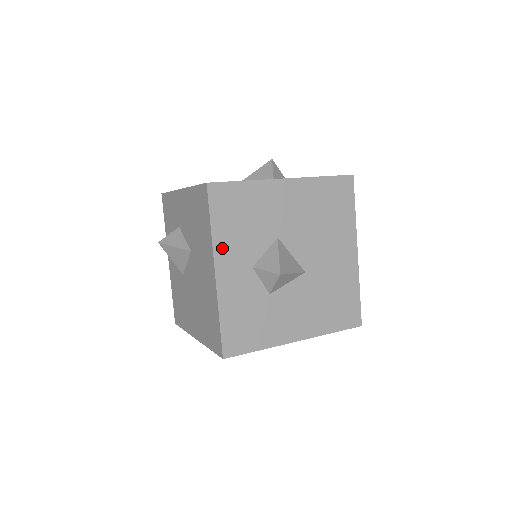
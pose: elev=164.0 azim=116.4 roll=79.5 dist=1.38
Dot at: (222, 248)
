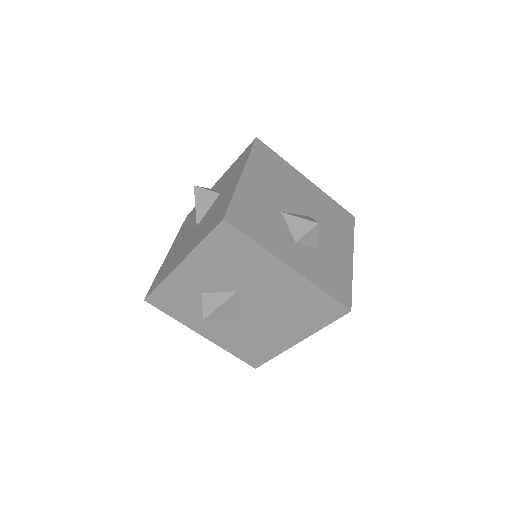
Dot at: (275, 249)
